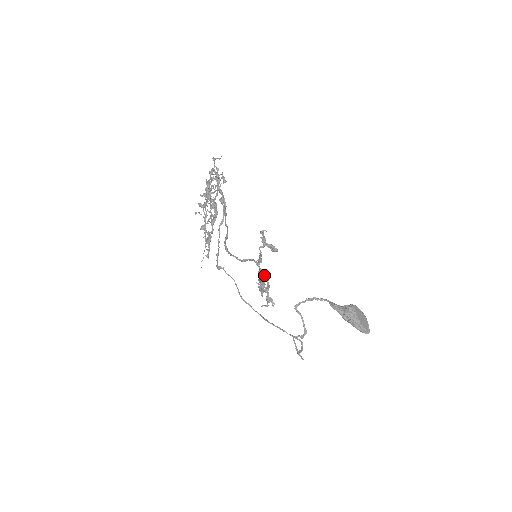
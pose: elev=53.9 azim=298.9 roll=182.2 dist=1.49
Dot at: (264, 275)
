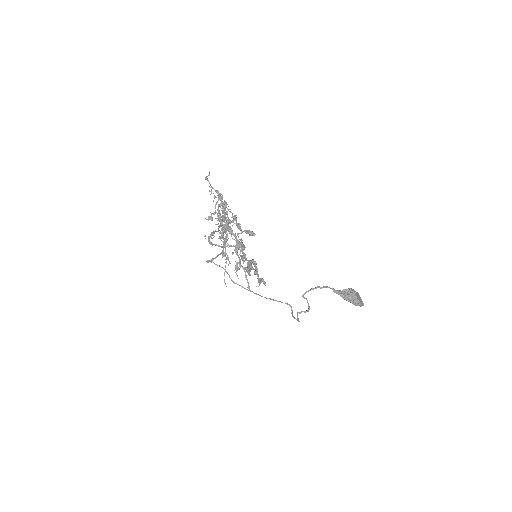
Dot at: (253, 261)
